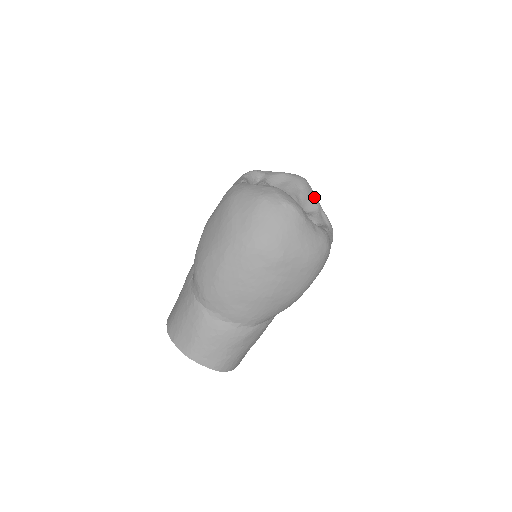
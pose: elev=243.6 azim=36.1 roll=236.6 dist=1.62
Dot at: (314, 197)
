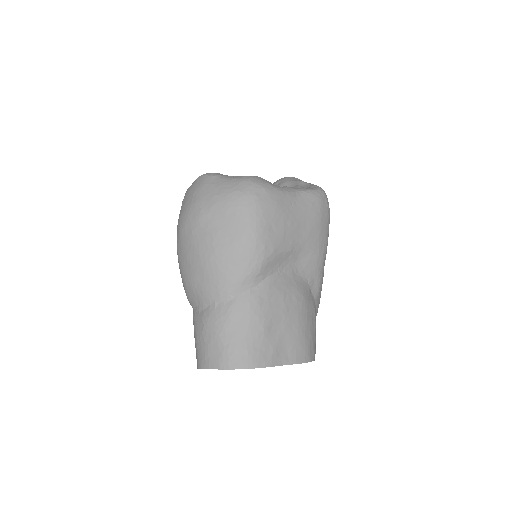
Dot at: (296, 180)
